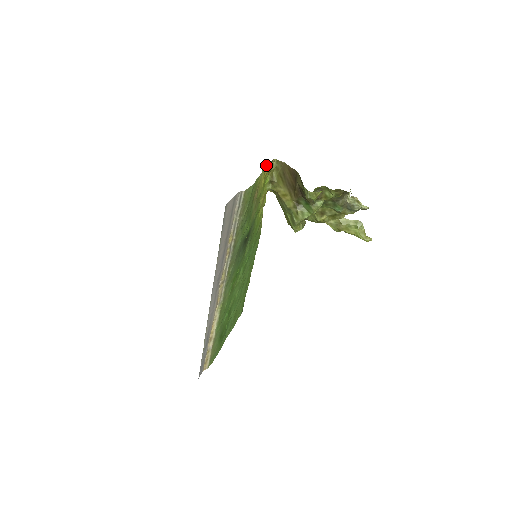
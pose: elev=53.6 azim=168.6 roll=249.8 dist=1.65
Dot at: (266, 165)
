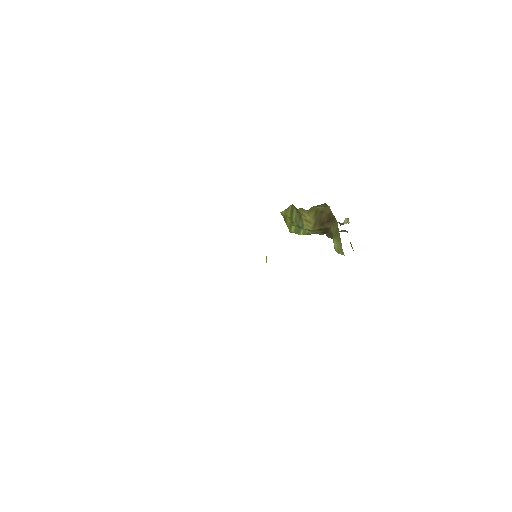
Dot at: occluded
